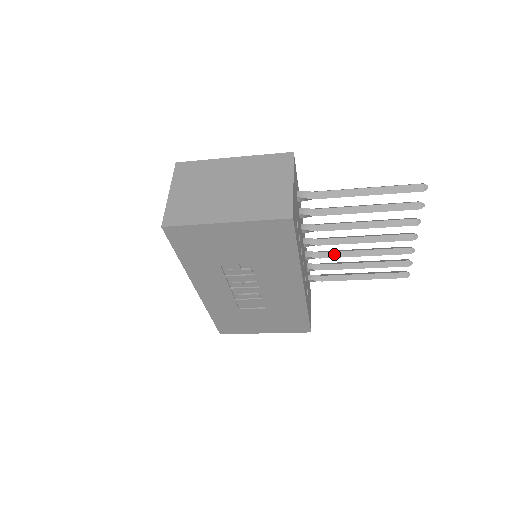
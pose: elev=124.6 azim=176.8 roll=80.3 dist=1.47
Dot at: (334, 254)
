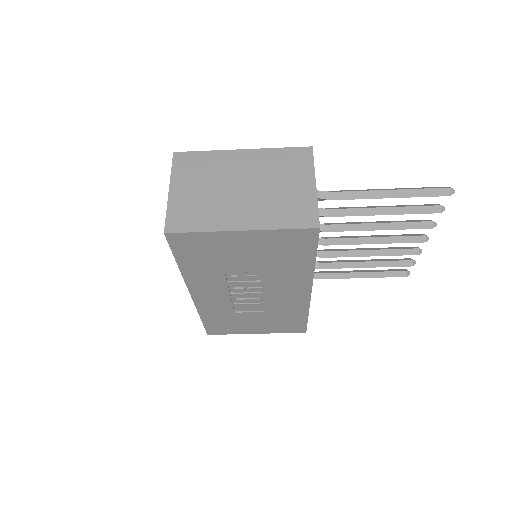
Dot at: (338, 253)
